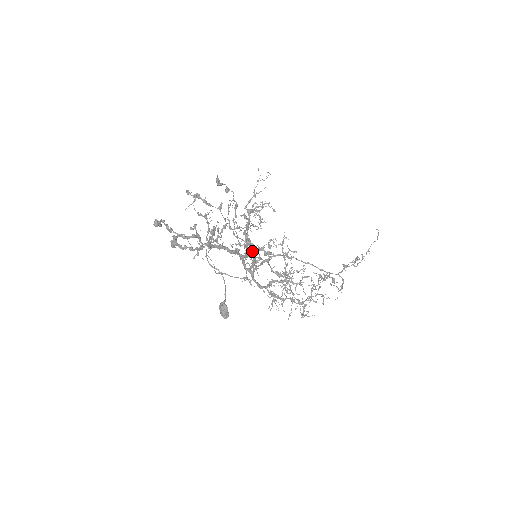
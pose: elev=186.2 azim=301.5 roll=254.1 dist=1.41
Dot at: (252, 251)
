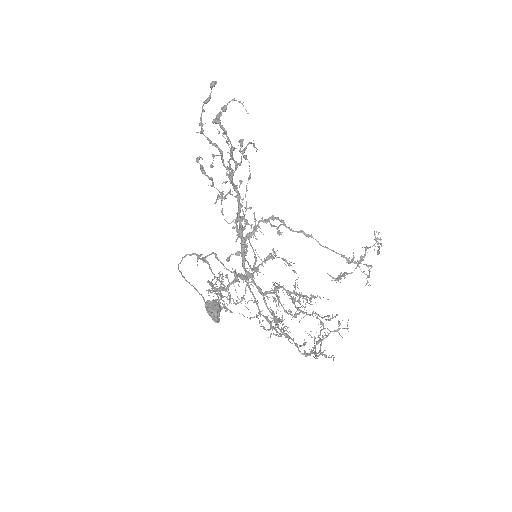
Dot at: (265, 220)
